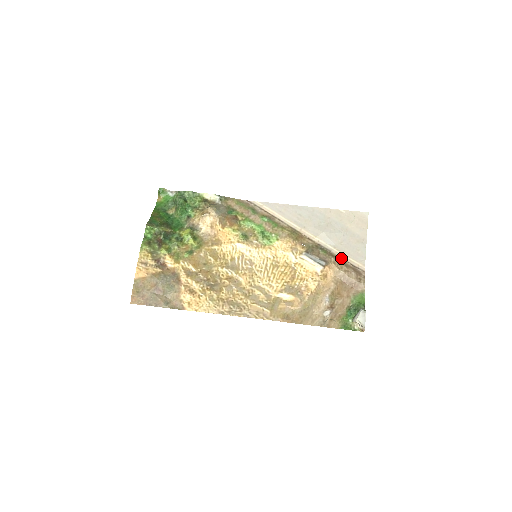
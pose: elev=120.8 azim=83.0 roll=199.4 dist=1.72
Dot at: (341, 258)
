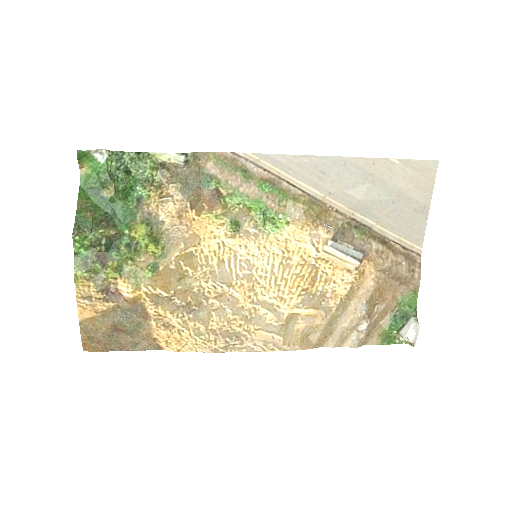
Dot at: (386, 238)
